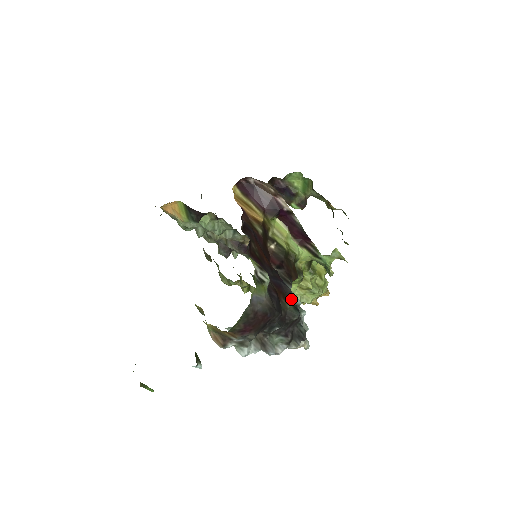
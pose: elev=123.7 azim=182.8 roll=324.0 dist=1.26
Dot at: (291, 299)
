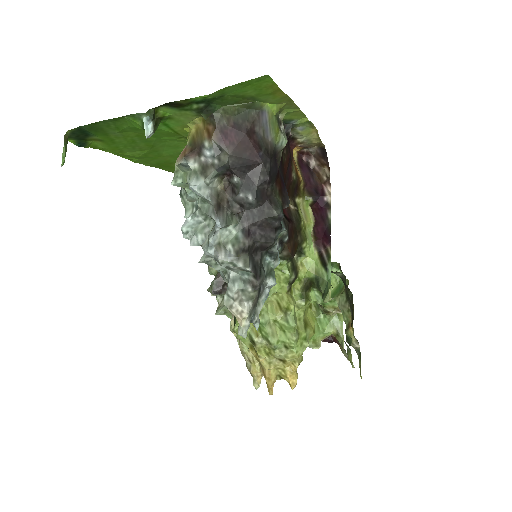
Dot at: occluded
